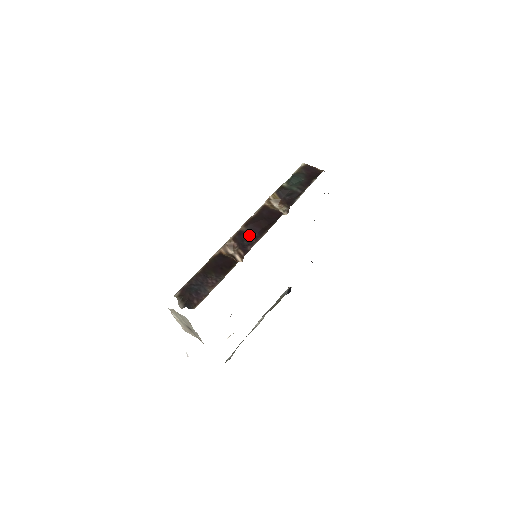
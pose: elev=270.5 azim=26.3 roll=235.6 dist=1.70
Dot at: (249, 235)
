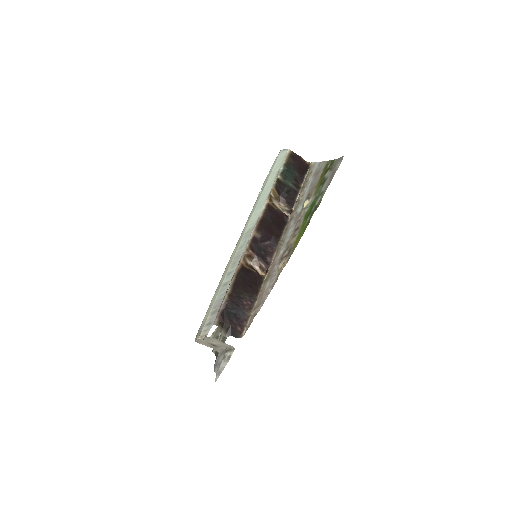
Dot at: (264, 243)
